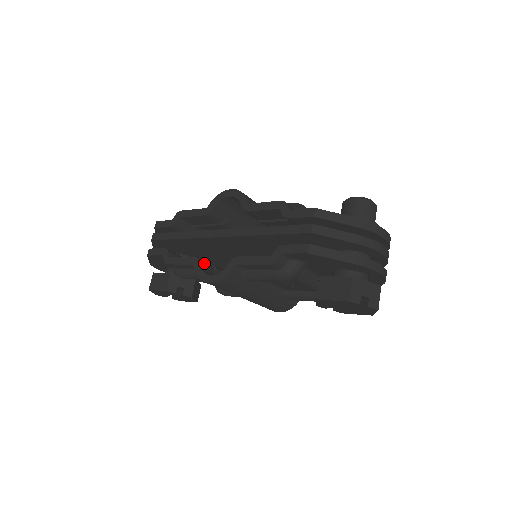
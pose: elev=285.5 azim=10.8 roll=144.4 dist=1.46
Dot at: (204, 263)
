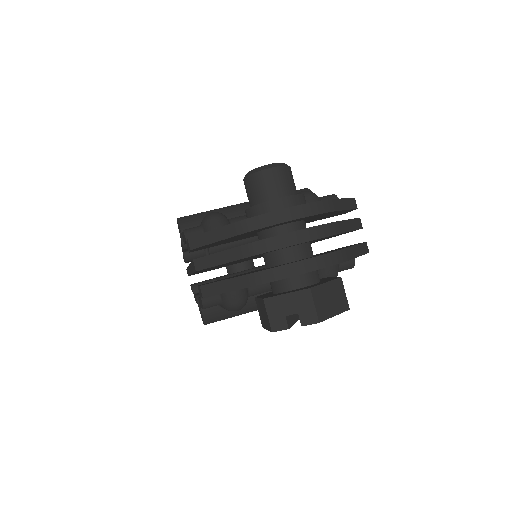
Dot at: occluded
